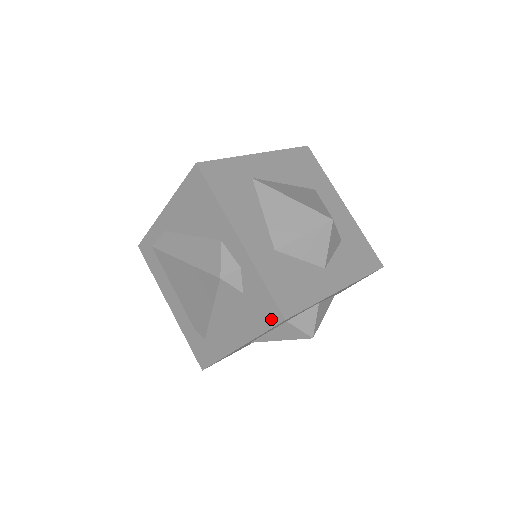
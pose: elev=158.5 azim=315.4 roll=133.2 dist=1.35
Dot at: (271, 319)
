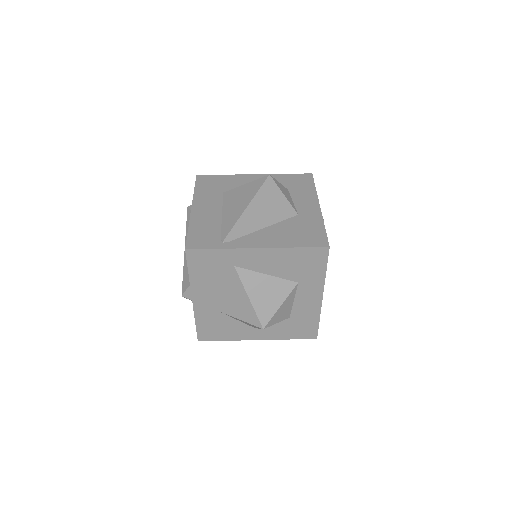
Dot at: occluded
